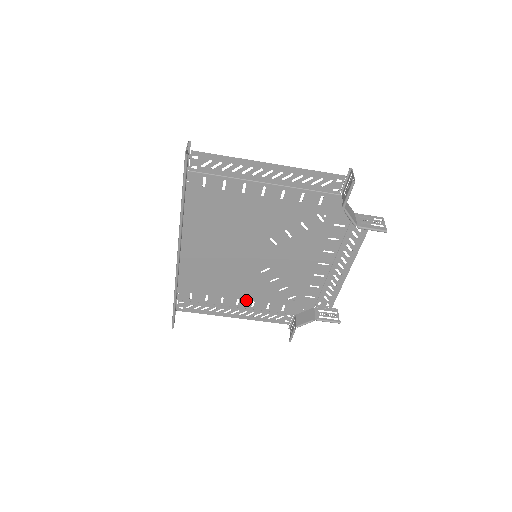
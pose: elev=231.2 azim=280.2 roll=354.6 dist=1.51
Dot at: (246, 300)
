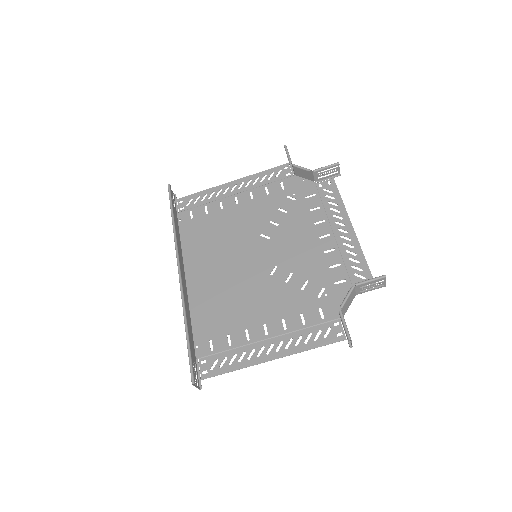
Dot at: (274, 322)
